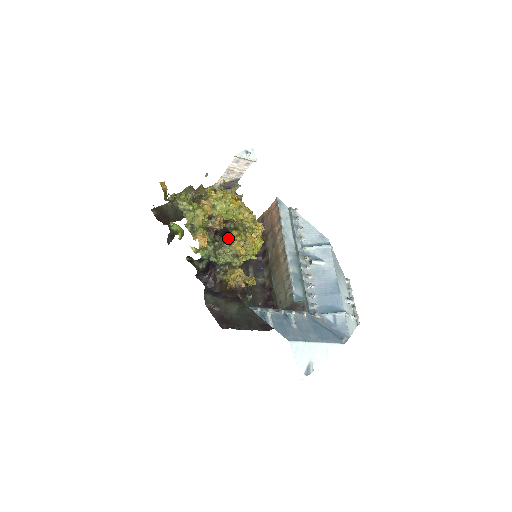
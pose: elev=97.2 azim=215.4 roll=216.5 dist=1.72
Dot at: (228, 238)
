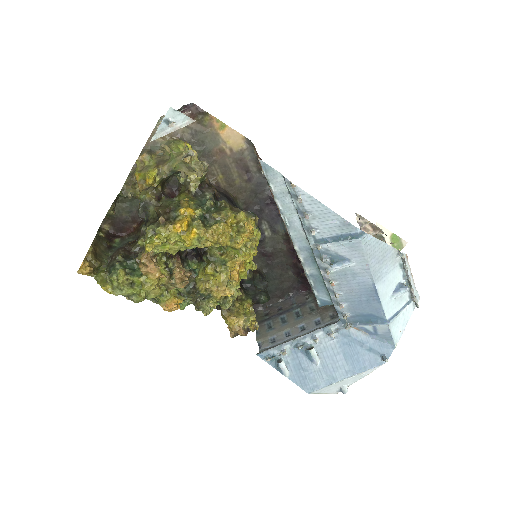
Dot at: (202, 289)
